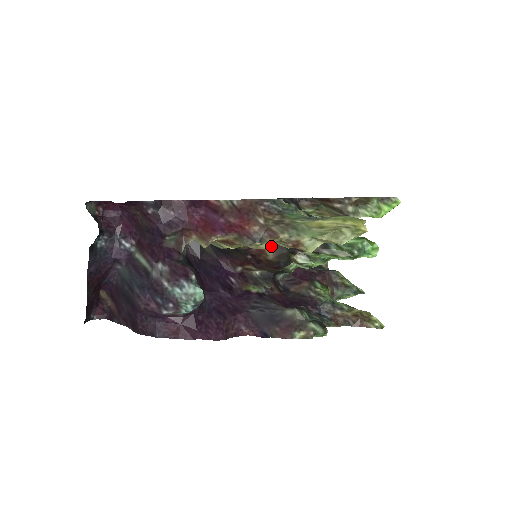
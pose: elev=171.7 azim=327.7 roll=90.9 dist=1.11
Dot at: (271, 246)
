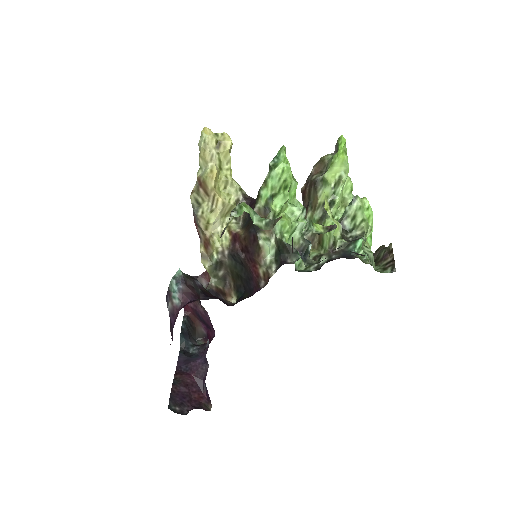
Dot at: (213, 212)
